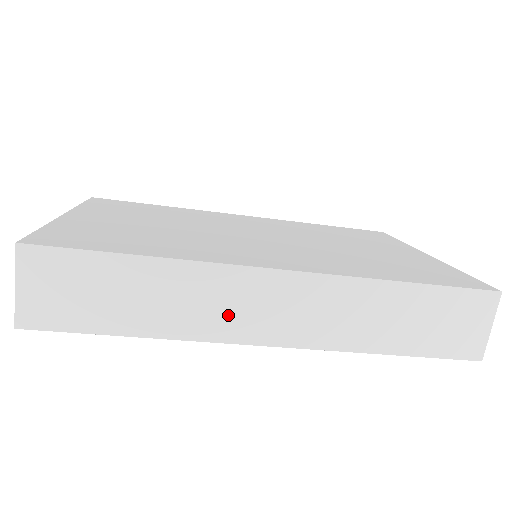
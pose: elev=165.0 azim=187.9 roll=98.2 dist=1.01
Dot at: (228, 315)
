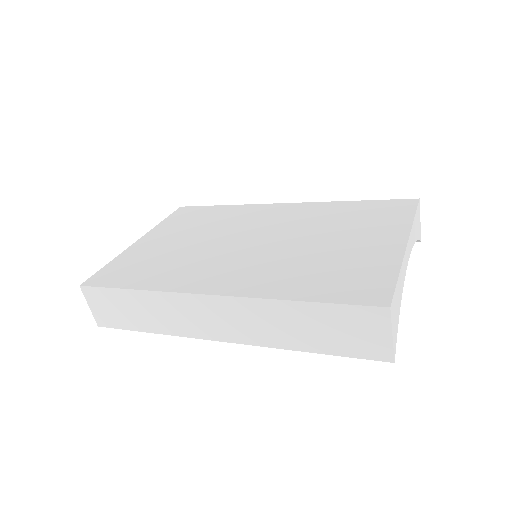
Dot at: (189, 322)
